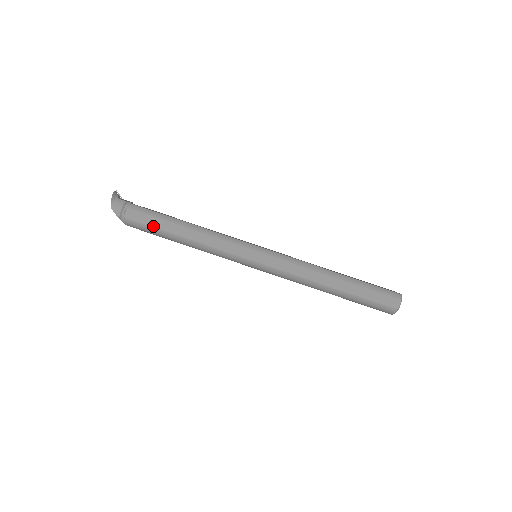
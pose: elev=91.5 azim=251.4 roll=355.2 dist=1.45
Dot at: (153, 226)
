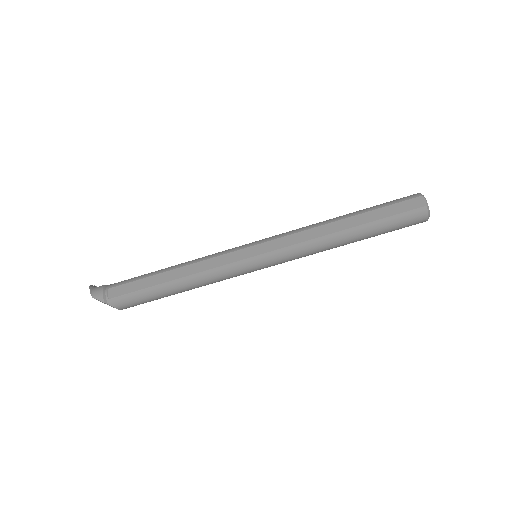
Dot at: (140, 289)
